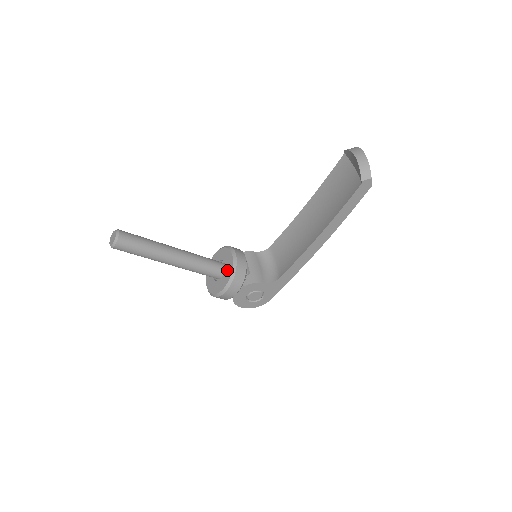
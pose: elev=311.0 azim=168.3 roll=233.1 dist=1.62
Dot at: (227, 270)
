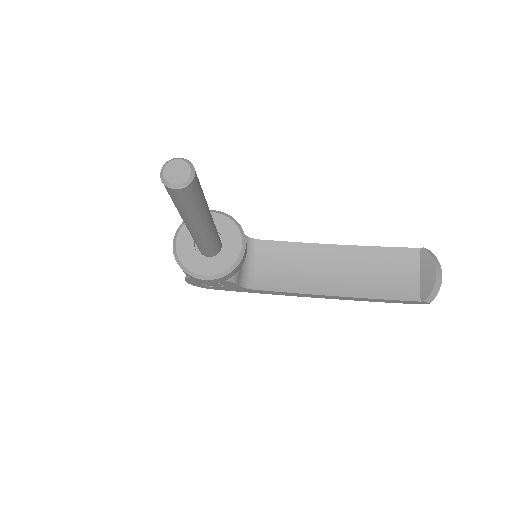
Dot at: (224, 257)
